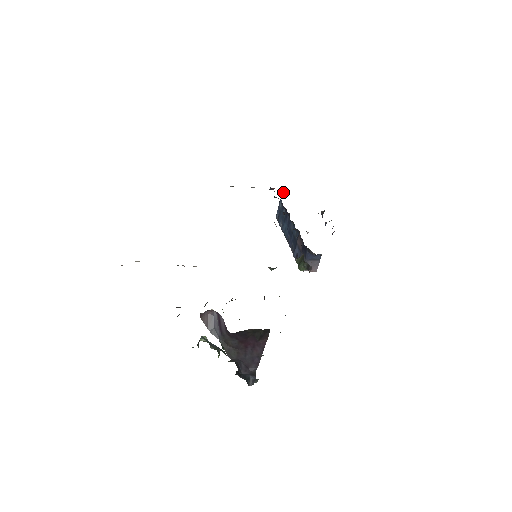
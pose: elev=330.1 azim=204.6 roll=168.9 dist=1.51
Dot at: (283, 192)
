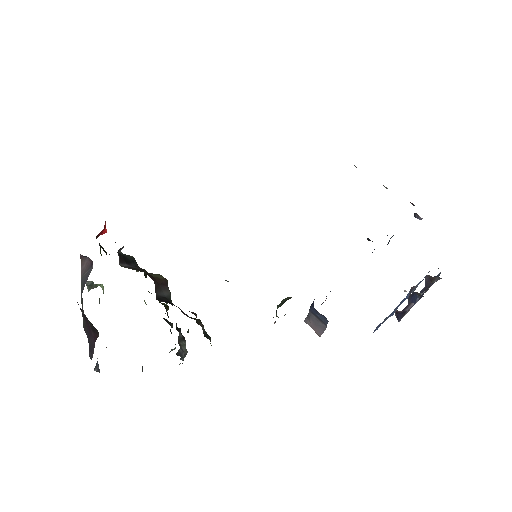
Dot at: (419, 216)
